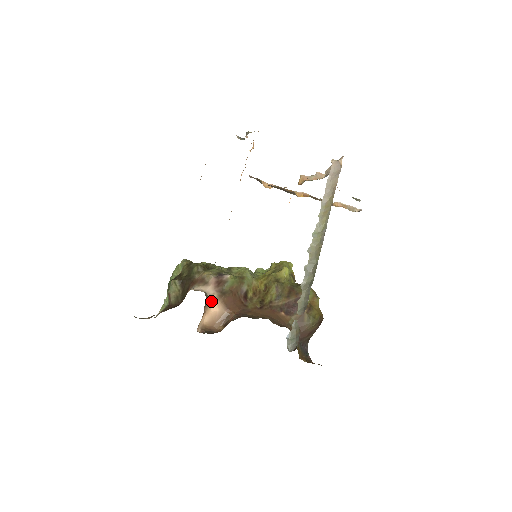
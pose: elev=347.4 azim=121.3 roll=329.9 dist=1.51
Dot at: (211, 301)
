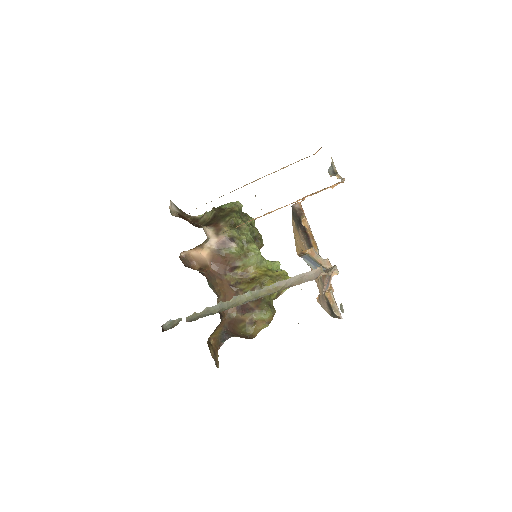
Dot at: (206, 247)
